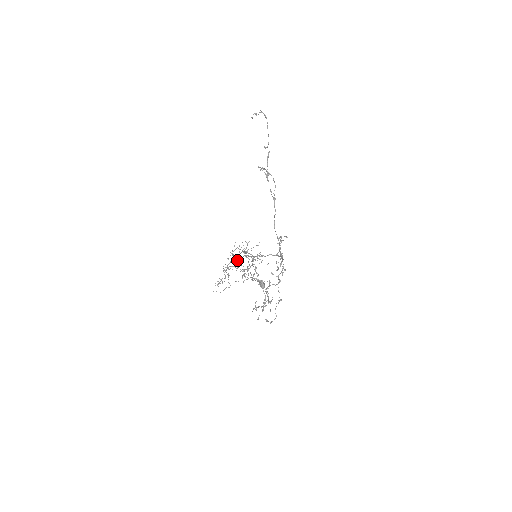
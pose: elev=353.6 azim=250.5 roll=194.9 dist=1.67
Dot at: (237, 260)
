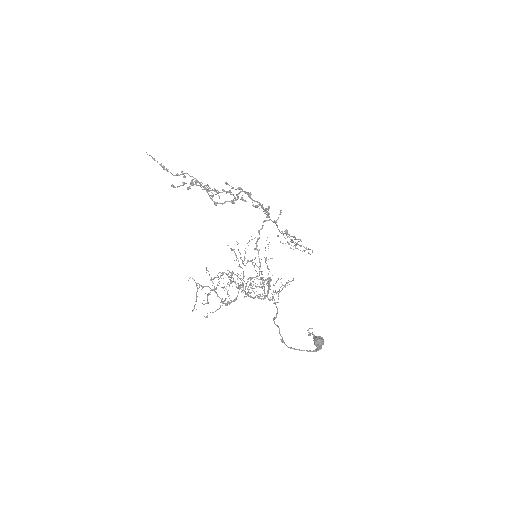
Dot at: (242, 286)
